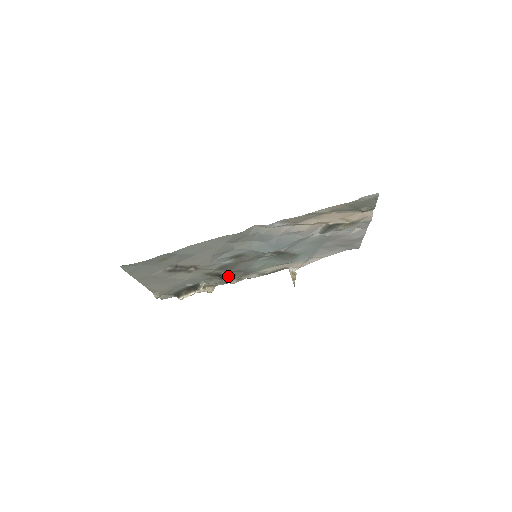
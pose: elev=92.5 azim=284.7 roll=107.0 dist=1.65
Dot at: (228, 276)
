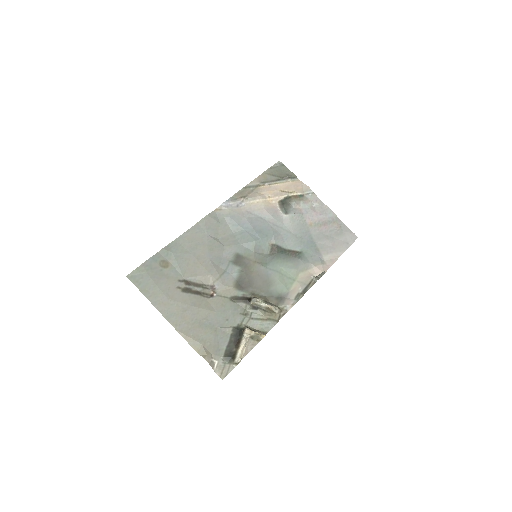
Dot at: (258, 299)
